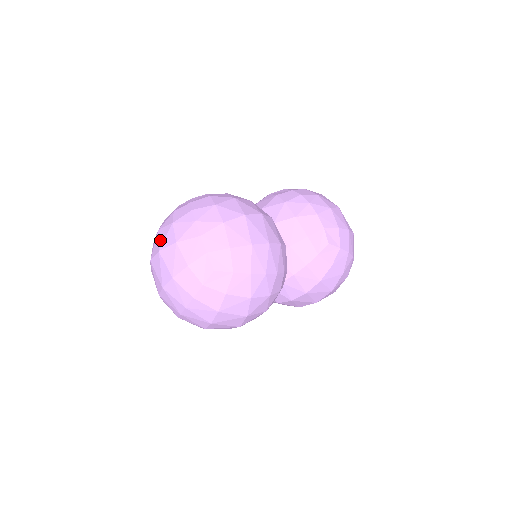
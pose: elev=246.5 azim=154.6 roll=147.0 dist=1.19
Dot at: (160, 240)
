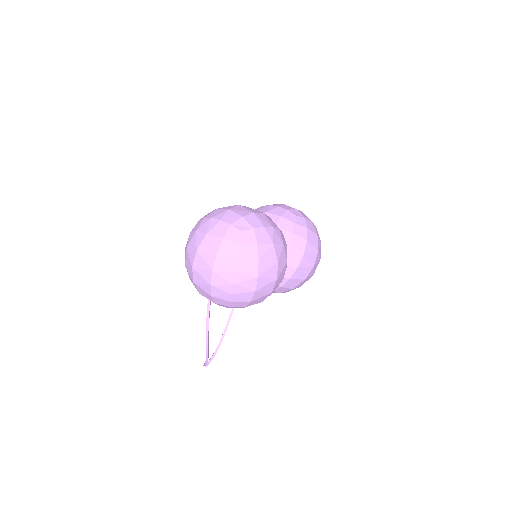
Dot at: (193, 247)
